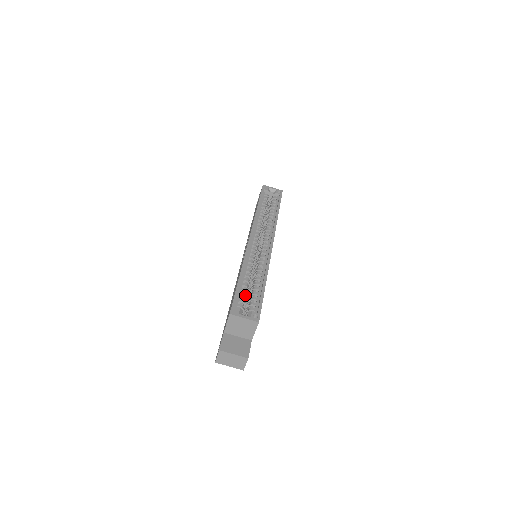
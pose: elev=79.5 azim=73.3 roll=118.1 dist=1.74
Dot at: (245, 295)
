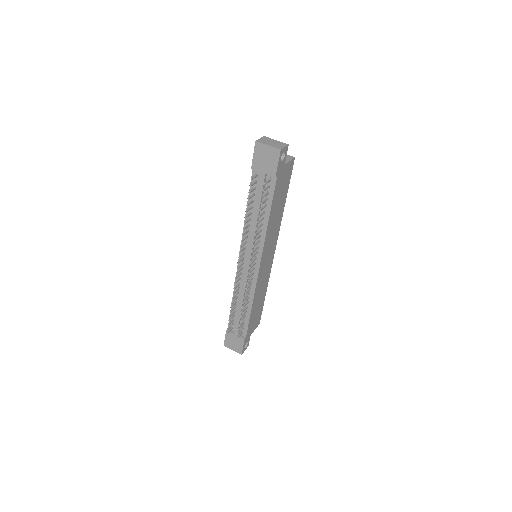
Dot at: occluded
